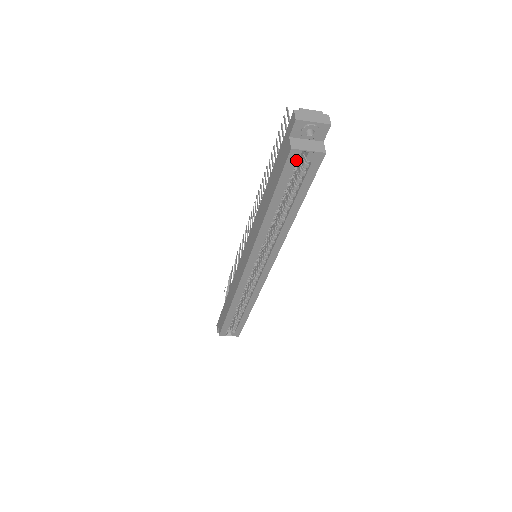
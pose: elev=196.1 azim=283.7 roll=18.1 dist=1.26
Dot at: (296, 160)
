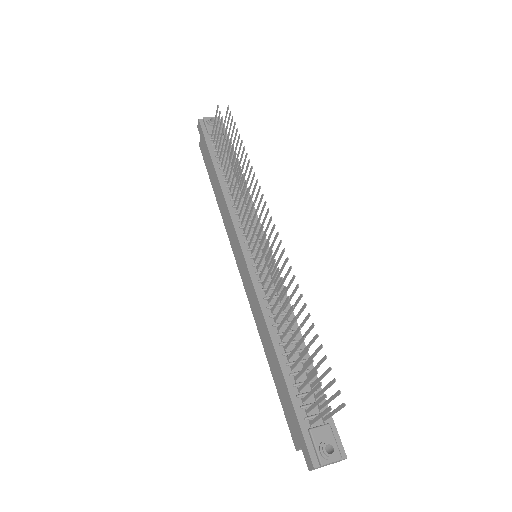
Dot at: occluded
